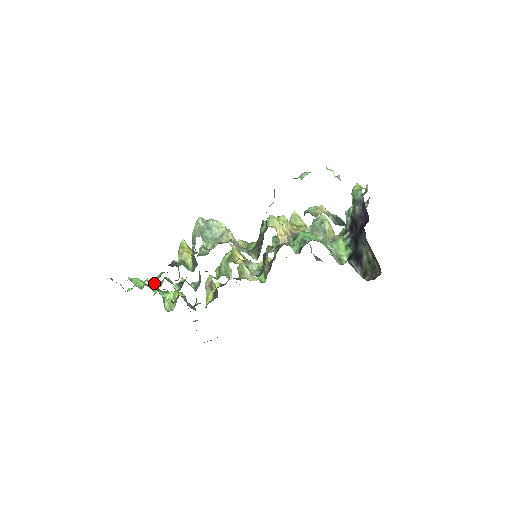
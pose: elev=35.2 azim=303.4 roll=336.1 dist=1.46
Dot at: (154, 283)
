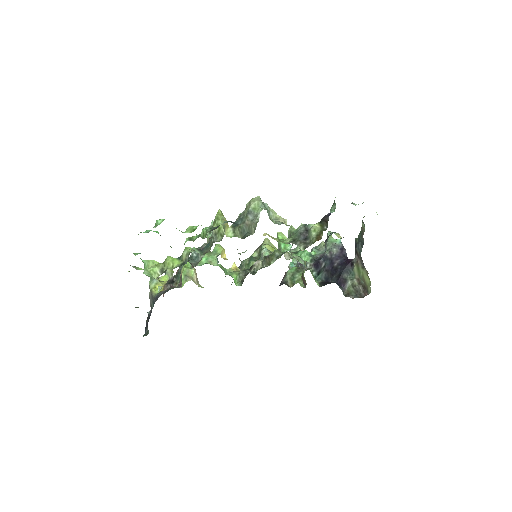
Dot at: (196, 234)
